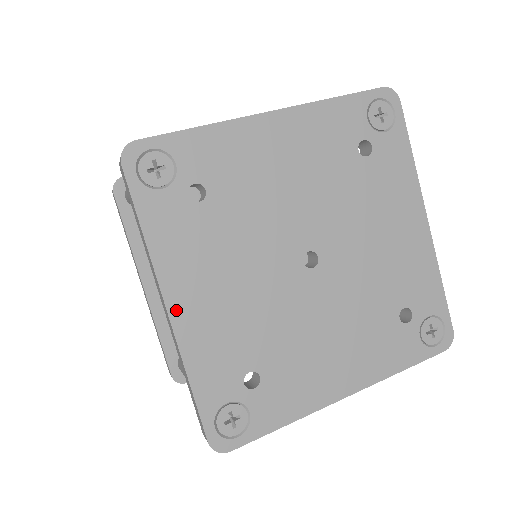
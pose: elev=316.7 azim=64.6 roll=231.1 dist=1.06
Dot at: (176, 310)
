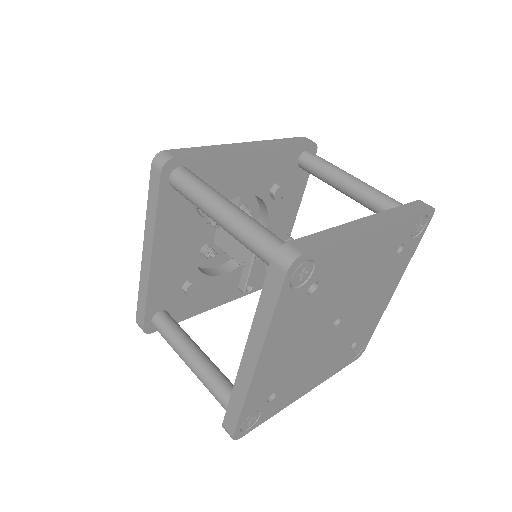
Dot at: (260, 366)
